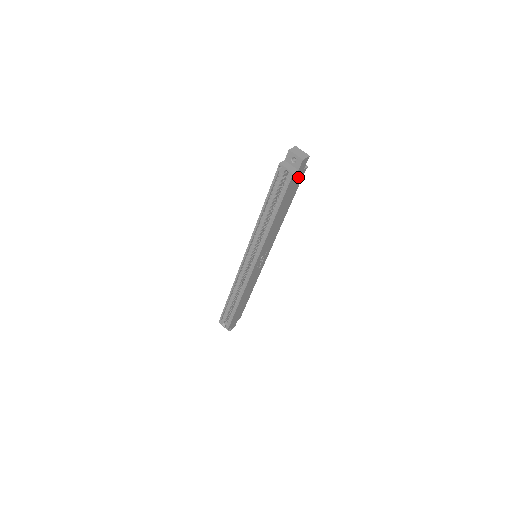
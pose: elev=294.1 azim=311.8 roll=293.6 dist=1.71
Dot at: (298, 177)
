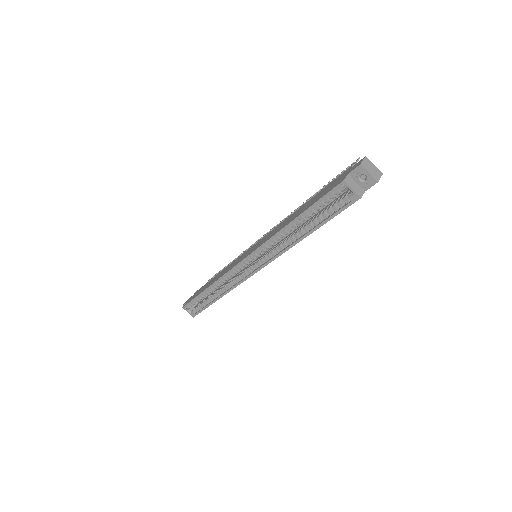
Dot at: occluded
